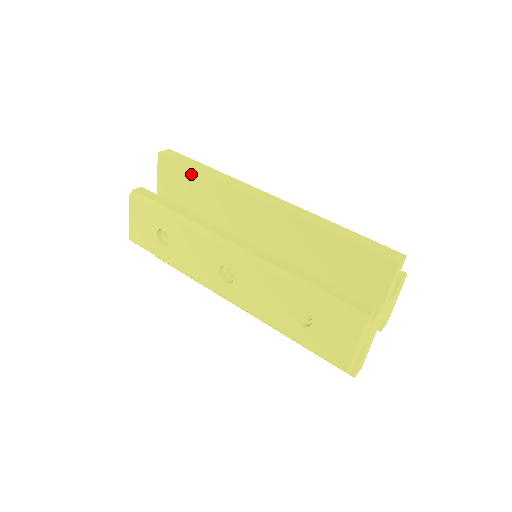
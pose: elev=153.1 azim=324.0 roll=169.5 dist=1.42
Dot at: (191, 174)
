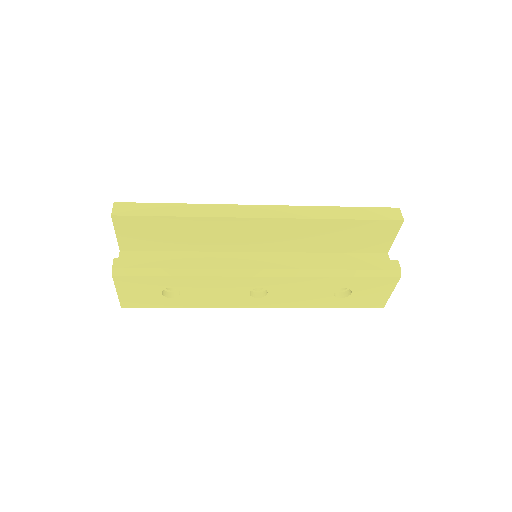
Dot at: (167, 222)
